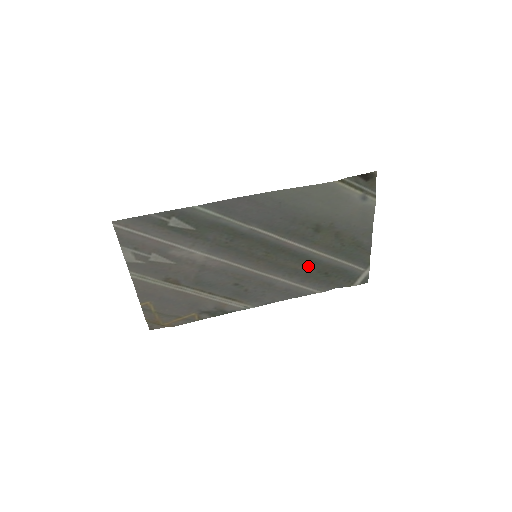
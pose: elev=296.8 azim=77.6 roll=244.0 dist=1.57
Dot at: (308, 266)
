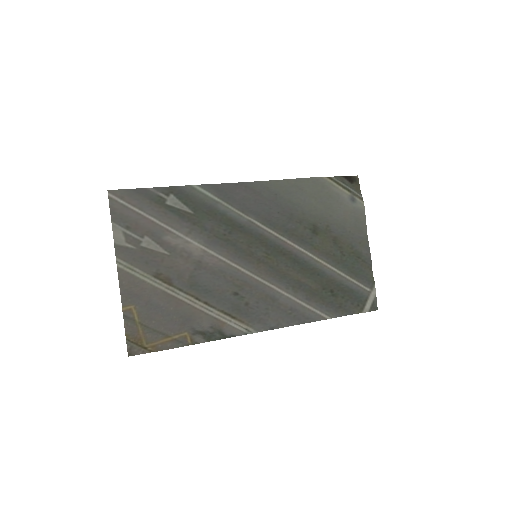
Dot at: (311, 279)
